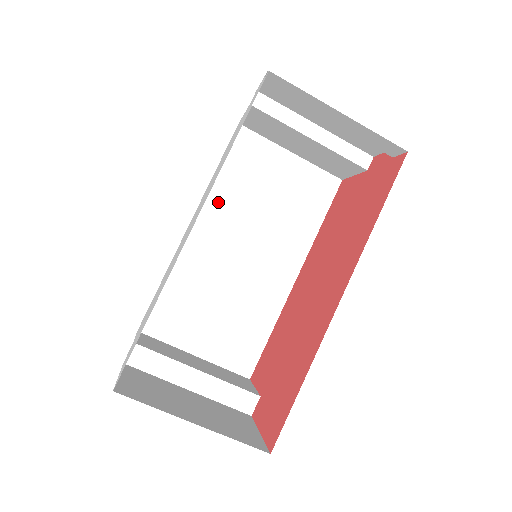
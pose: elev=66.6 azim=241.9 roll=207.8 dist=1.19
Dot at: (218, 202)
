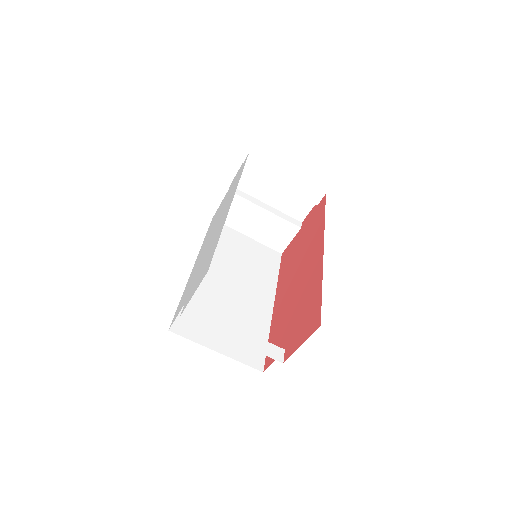
Dot at: occluded
